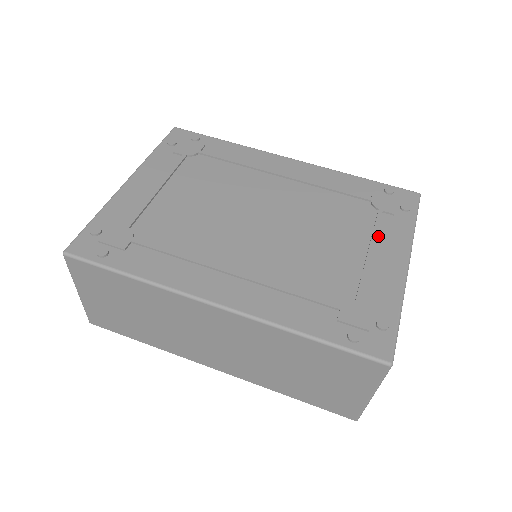
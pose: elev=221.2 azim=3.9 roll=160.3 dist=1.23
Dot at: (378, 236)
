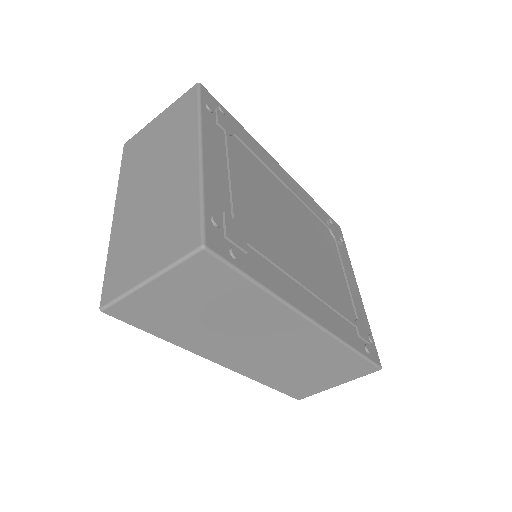
Dot at: (343, 263)
